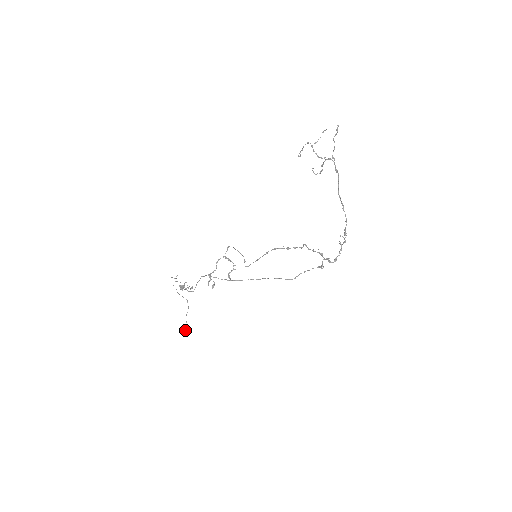
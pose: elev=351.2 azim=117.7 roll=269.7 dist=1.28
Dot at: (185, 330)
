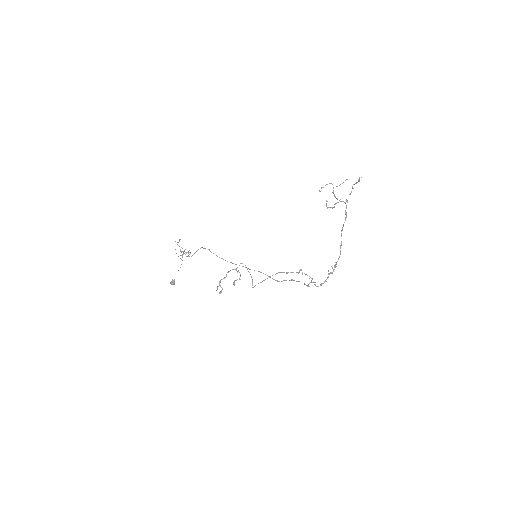
Dot at: (173, 283)
